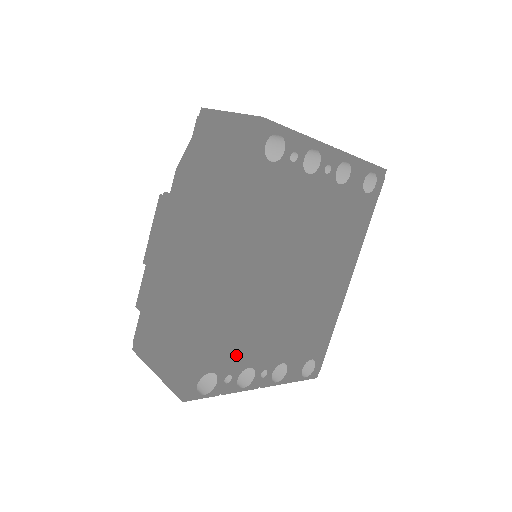
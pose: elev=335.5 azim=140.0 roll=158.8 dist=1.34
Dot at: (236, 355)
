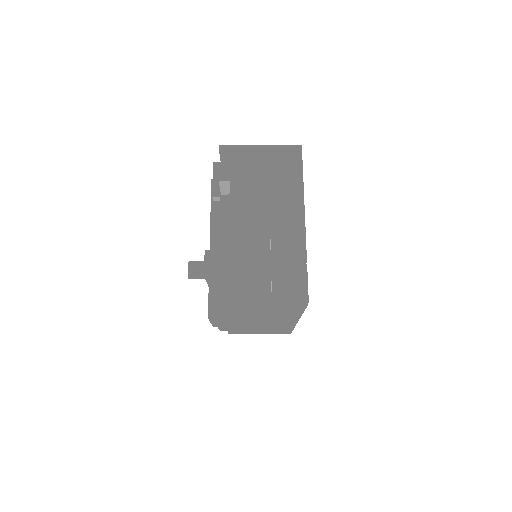
Dot at: occluded
